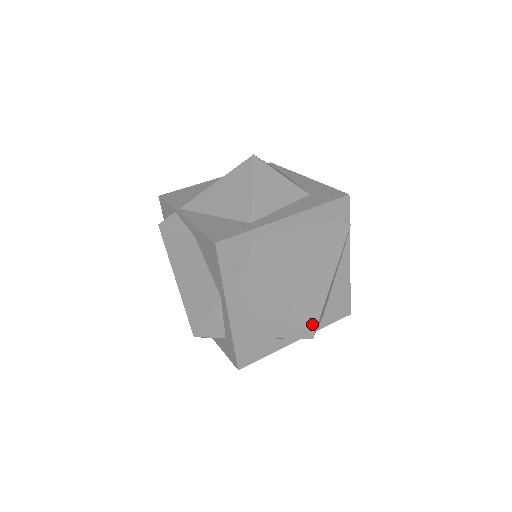
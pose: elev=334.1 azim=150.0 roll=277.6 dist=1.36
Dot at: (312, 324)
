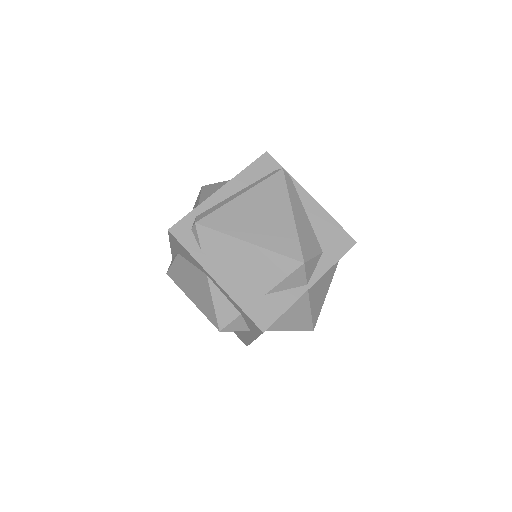
Dot at: (294, 252)
